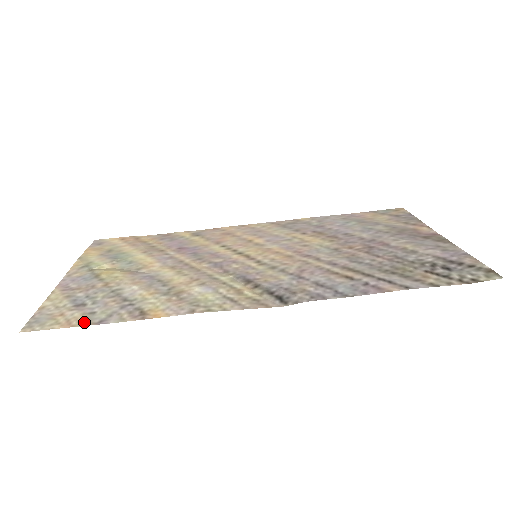
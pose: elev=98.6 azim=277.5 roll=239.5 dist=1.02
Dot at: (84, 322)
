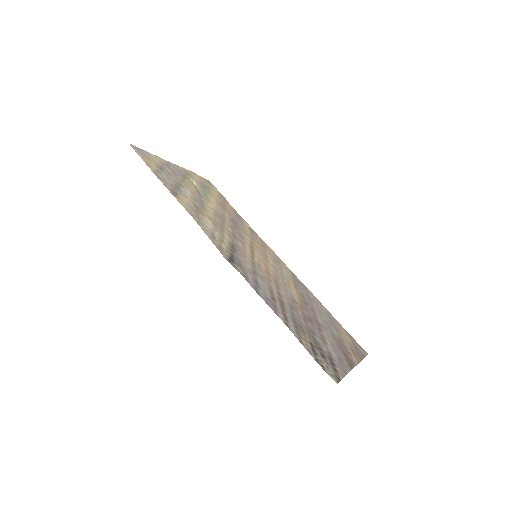
Dot at: (152, 169)
